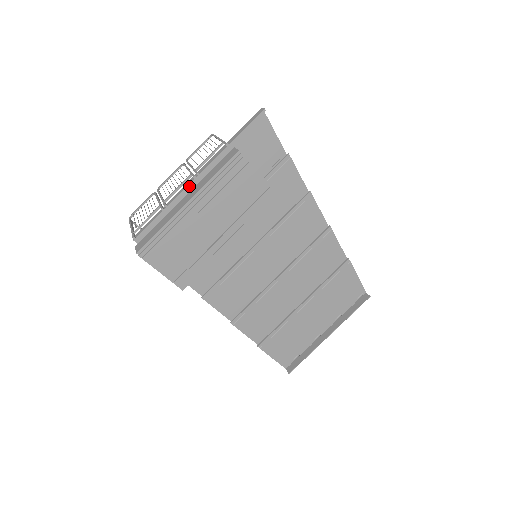
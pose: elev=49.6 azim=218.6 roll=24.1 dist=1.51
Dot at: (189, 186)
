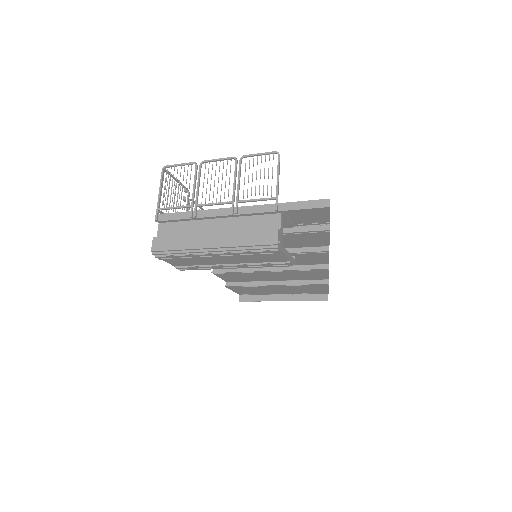
Dot at: (224, 216)
